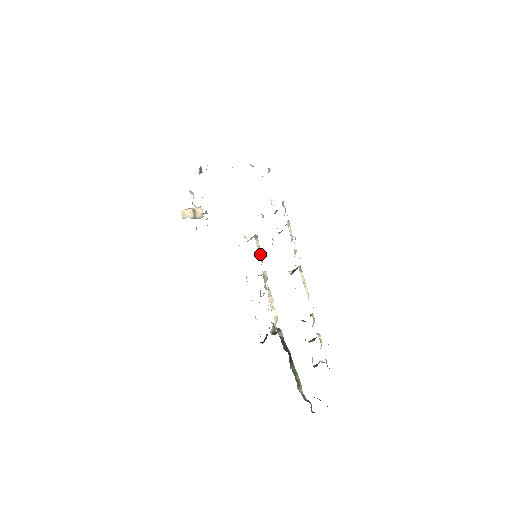
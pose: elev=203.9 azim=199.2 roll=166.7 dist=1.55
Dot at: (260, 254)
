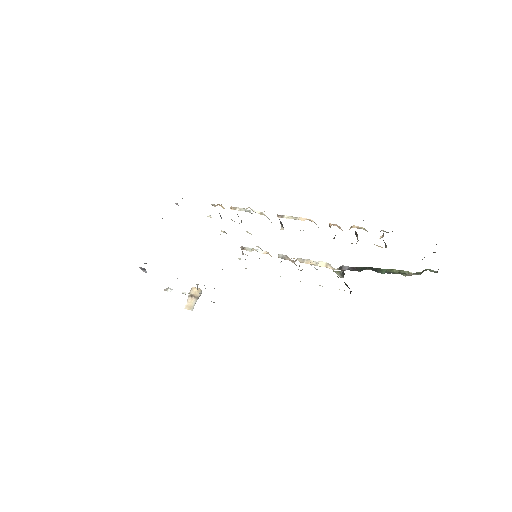
Dot at: (260, 252)
